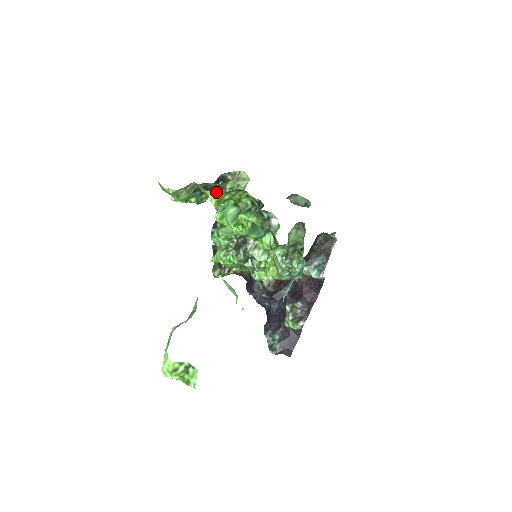
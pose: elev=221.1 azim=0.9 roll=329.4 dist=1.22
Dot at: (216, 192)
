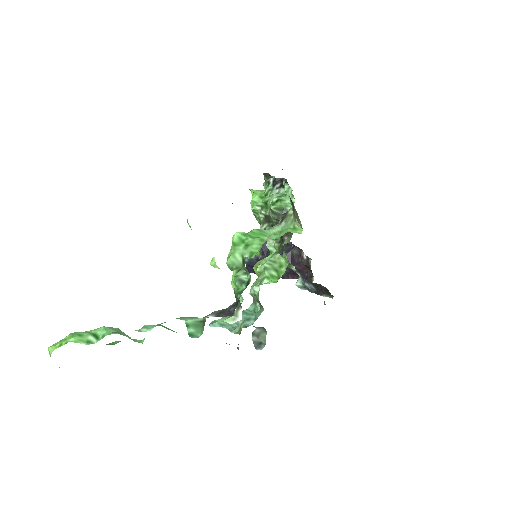
Dot at: (285, 188)
